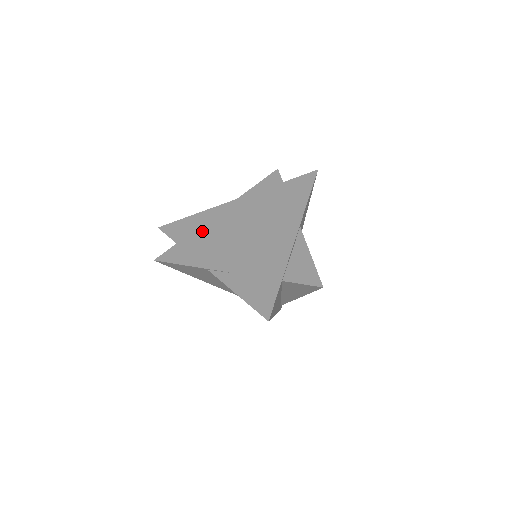
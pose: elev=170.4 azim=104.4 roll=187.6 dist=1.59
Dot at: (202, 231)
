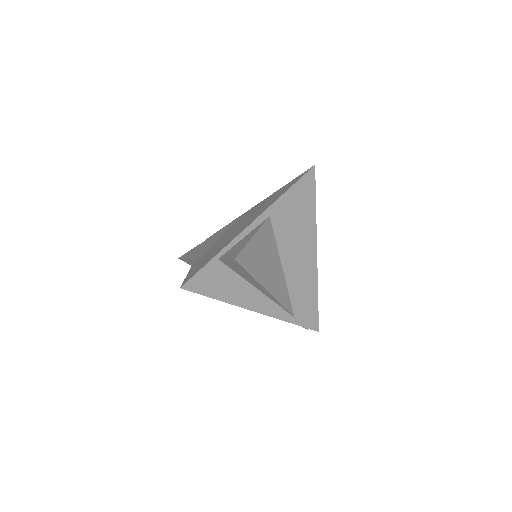
Dot at: (217, 234)
